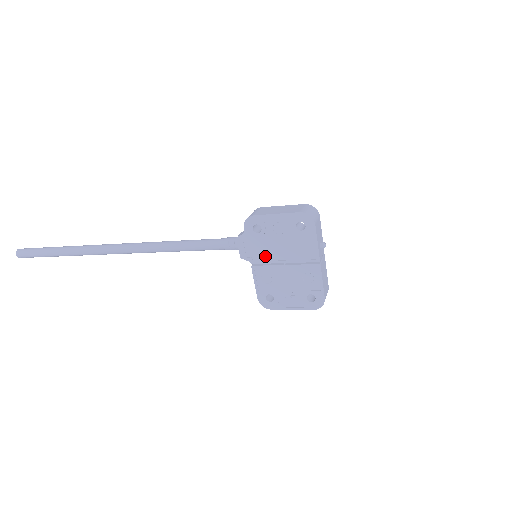
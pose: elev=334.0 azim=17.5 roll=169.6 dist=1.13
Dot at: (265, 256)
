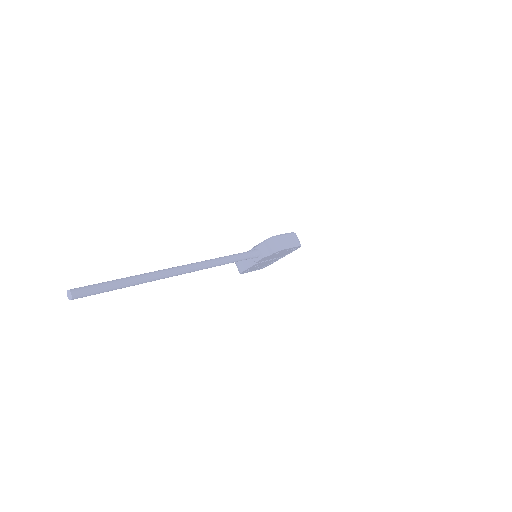
Dot at: (266, 260)
